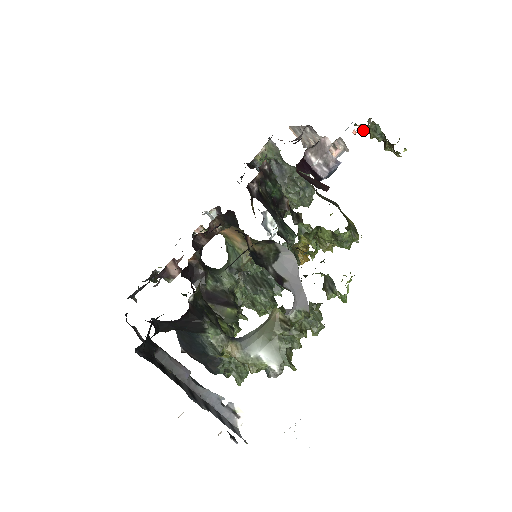
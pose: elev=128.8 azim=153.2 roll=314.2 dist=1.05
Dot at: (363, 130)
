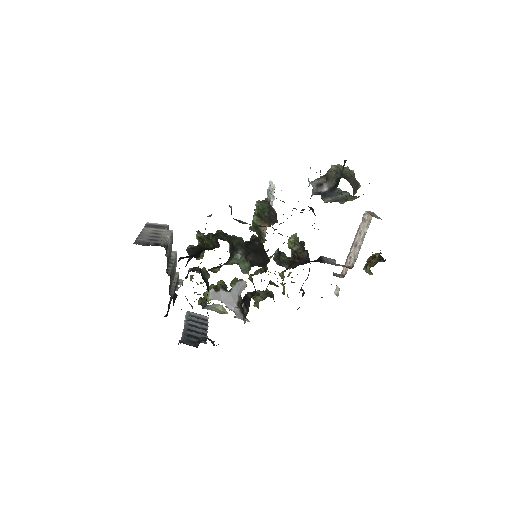
Dot at: (376, 257)
